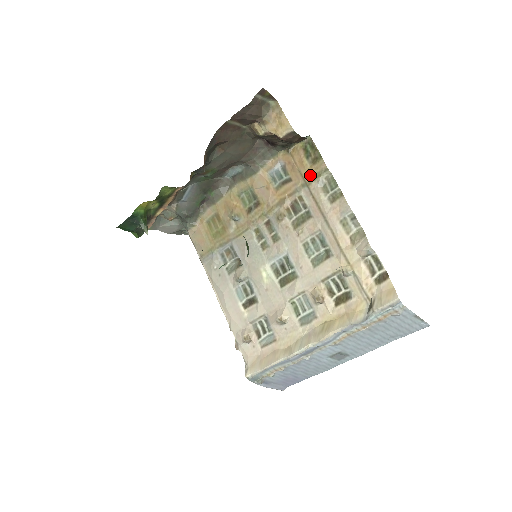
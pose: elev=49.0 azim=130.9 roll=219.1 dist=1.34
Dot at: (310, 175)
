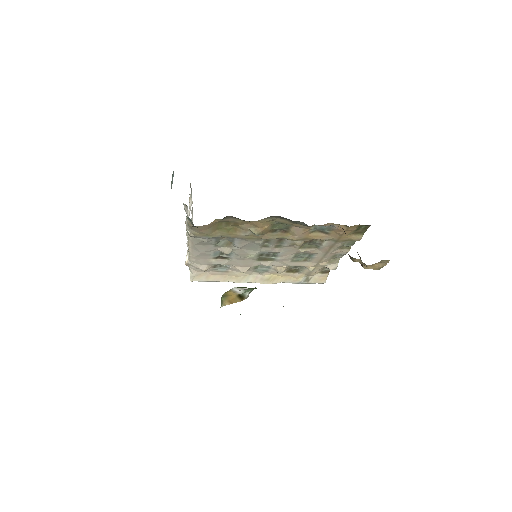
Dot at: (345, 239)
